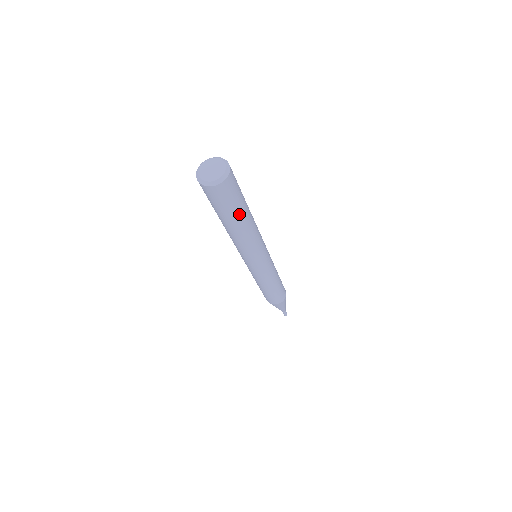
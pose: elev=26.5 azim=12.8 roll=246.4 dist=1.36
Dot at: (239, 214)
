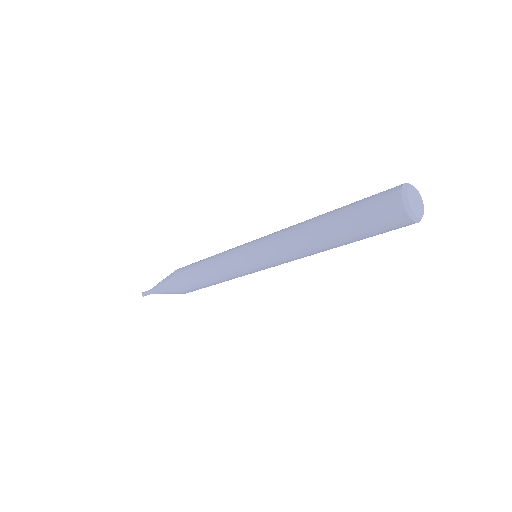
Dot at: occluded
